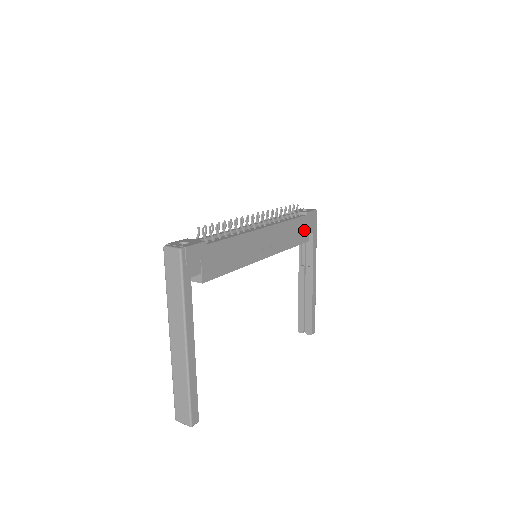
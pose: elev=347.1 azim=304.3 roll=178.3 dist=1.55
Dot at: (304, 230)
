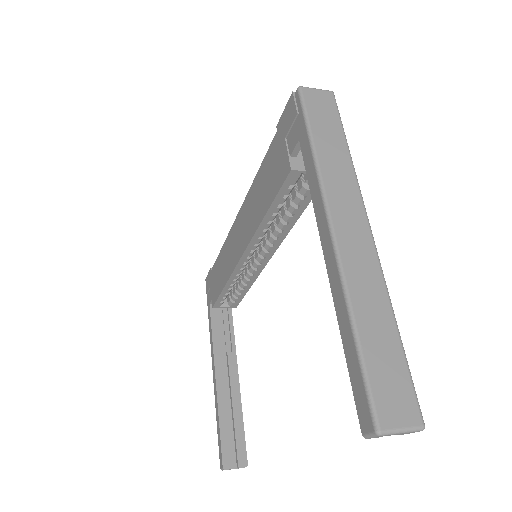
Dot at: occluded
